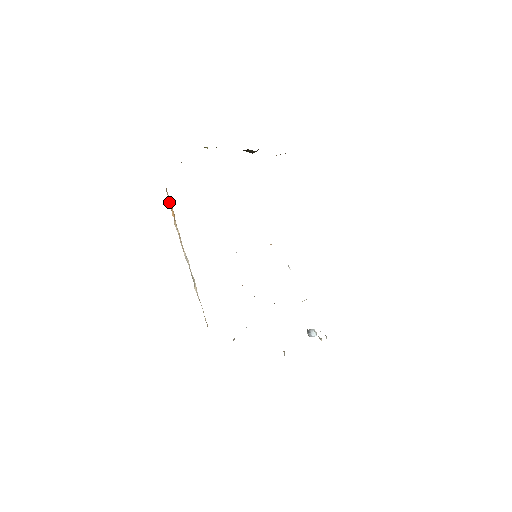
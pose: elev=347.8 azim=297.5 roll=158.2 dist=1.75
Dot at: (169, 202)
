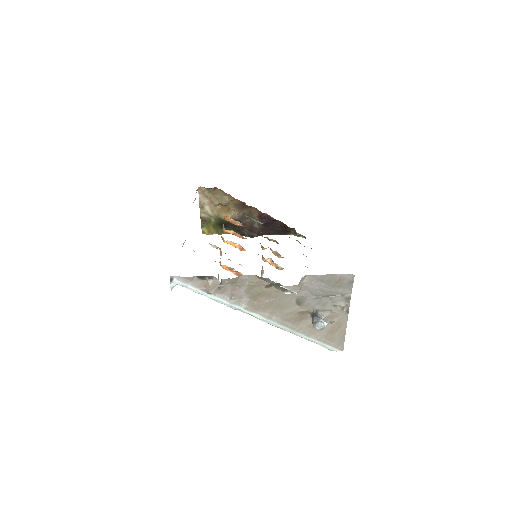
Dot at: occluded
